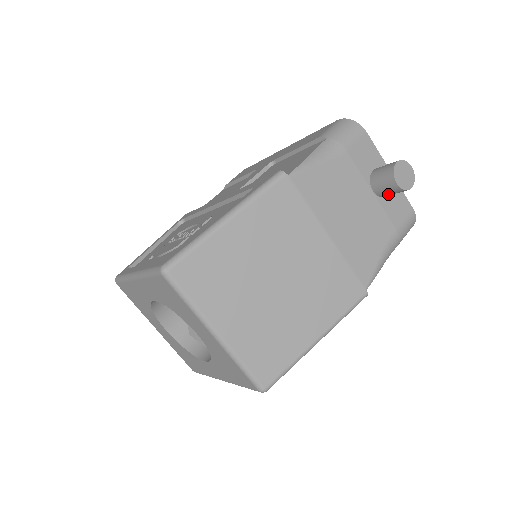
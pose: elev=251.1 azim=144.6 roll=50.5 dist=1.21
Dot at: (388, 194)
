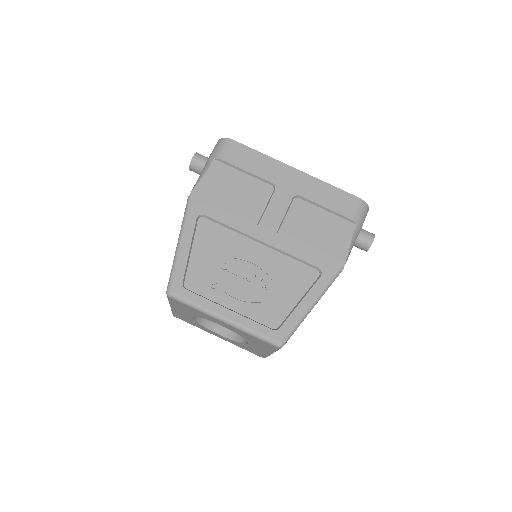
Dot at: occluded
